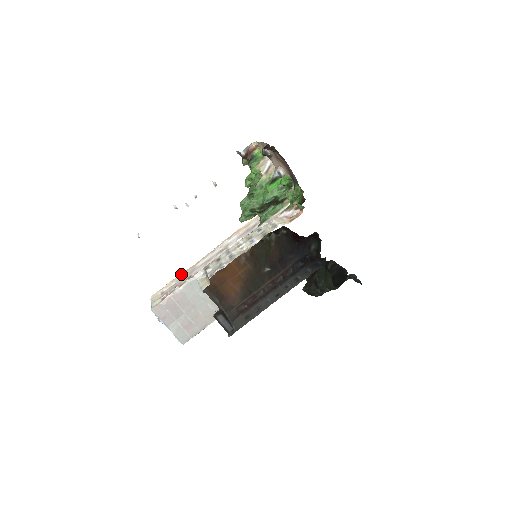
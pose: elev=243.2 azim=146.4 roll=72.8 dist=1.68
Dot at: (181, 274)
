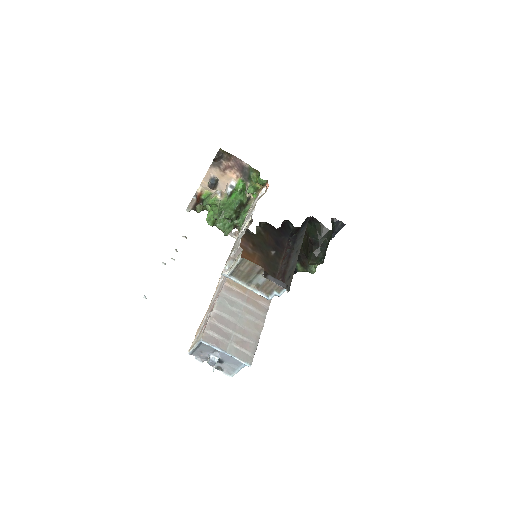
Dot at: (203, 319)
